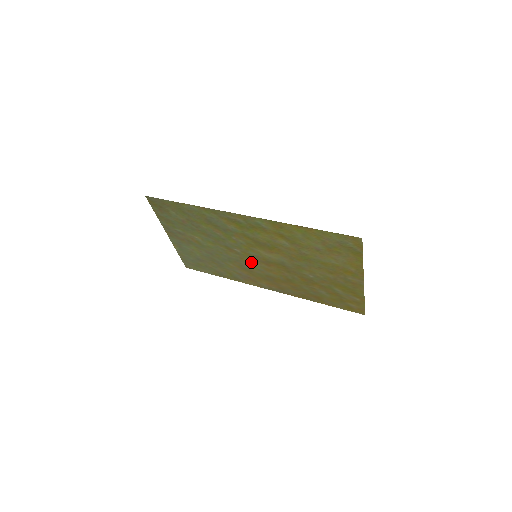
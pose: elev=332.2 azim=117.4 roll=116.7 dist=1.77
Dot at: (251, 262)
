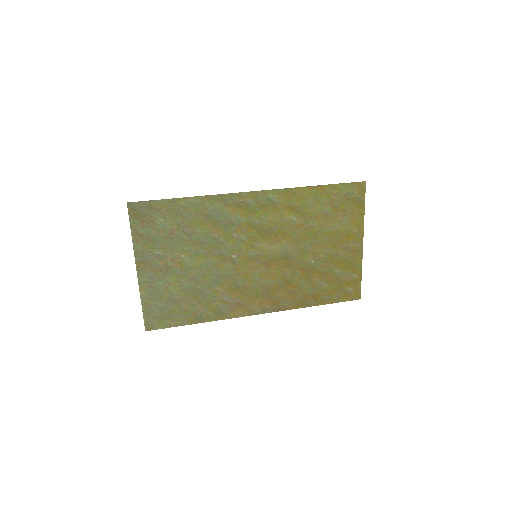
Dot at: (247, 271)
